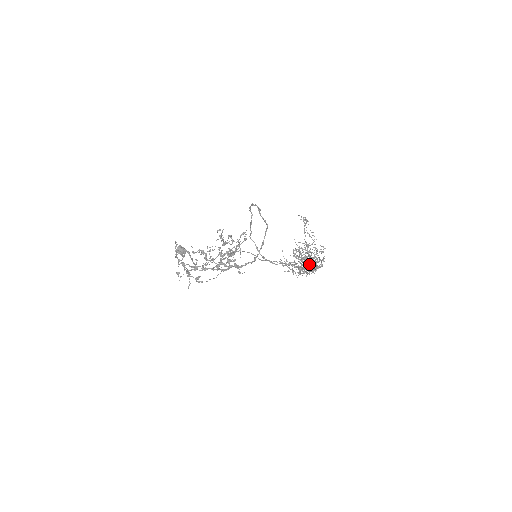
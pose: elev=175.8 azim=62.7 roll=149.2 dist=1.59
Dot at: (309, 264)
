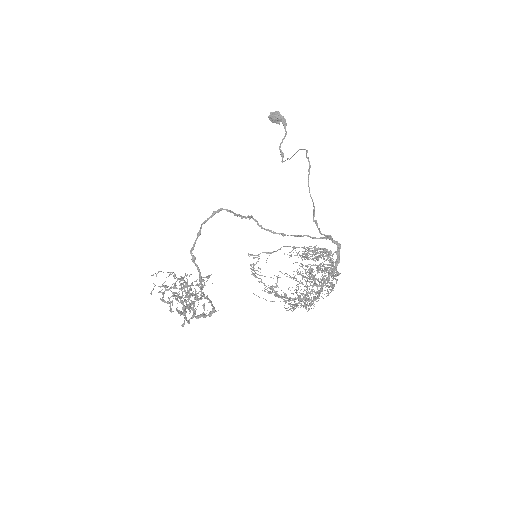
Dot at: (294, 305)
